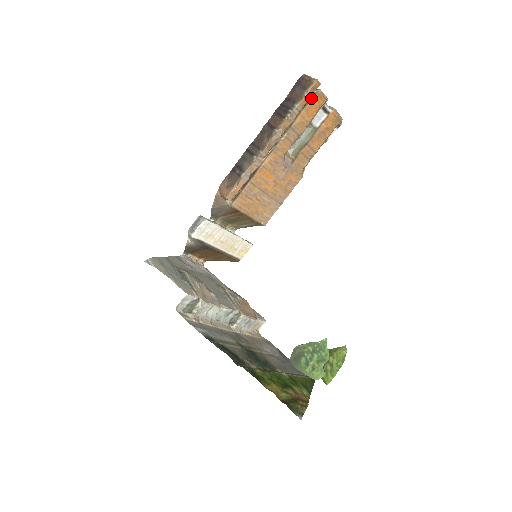
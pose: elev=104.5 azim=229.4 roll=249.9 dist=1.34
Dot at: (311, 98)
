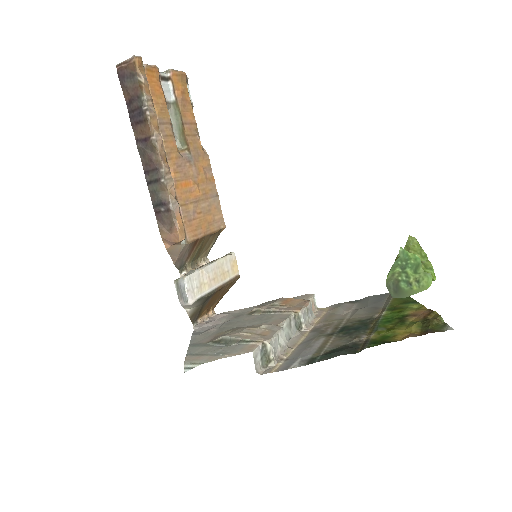
Dot at: occluded
